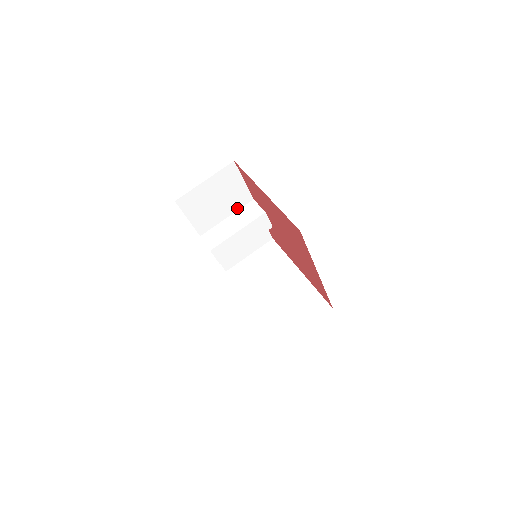
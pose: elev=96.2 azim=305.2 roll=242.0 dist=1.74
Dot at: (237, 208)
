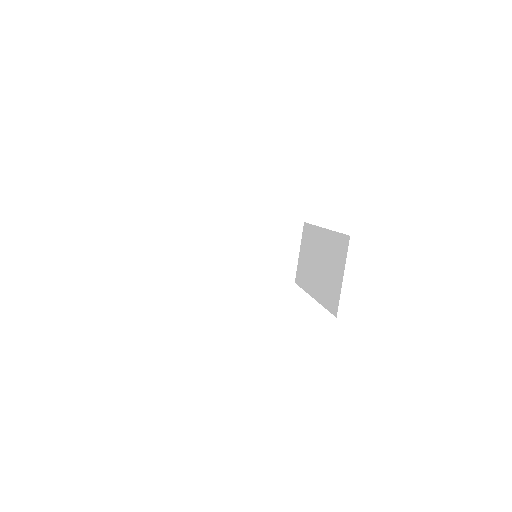
Dot at: occluded
